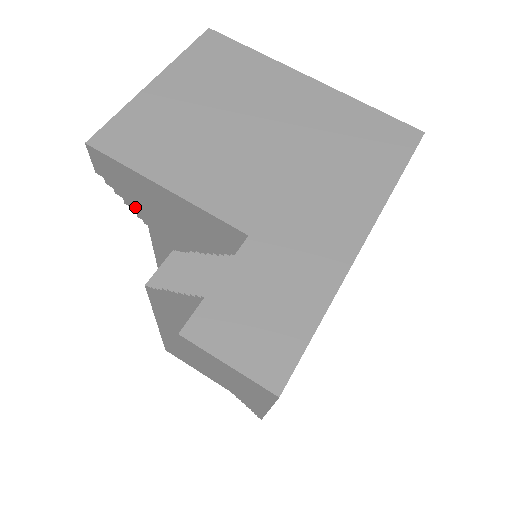
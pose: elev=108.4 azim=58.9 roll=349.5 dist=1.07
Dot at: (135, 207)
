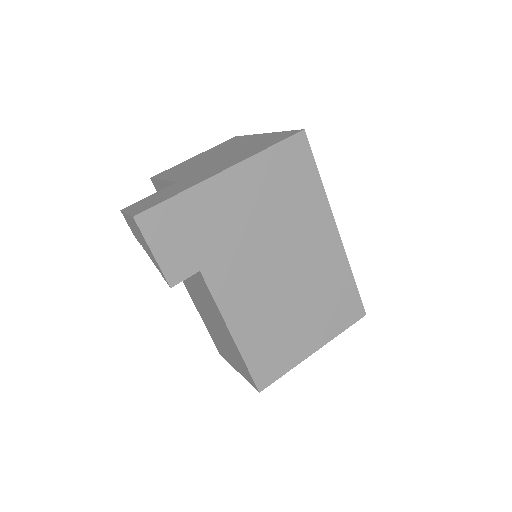
Dot at: occluded
